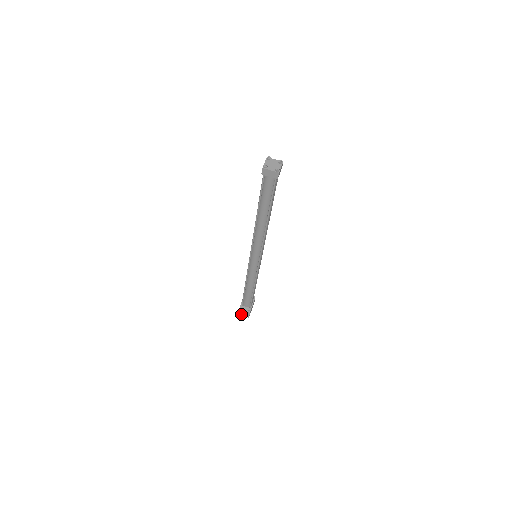
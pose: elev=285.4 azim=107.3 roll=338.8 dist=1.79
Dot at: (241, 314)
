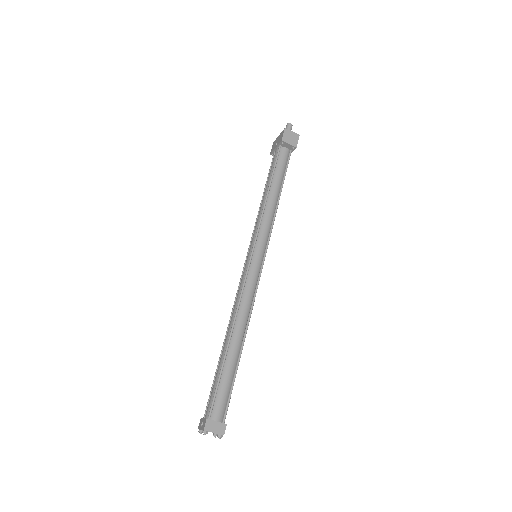
Dot at: occluded
